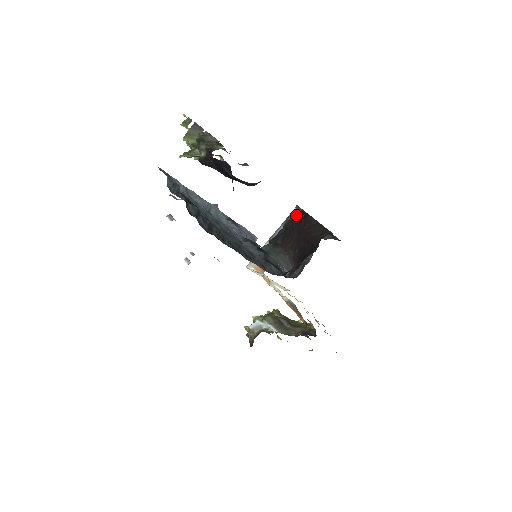
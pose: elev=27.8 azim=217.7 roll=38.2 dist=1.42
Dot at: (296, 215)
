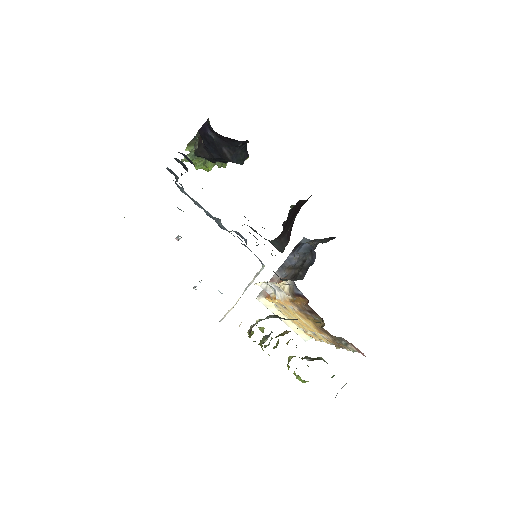
Dot at: (290, 209)
